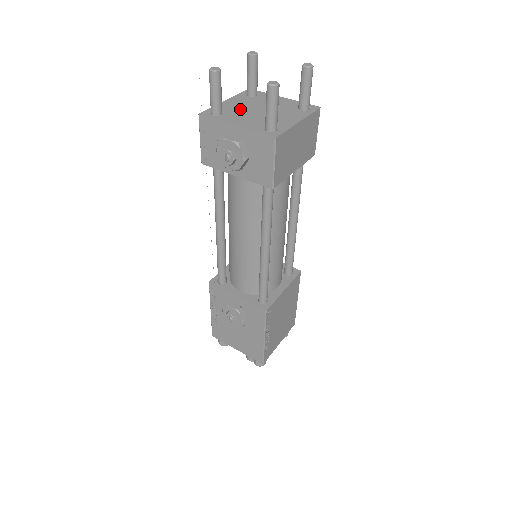
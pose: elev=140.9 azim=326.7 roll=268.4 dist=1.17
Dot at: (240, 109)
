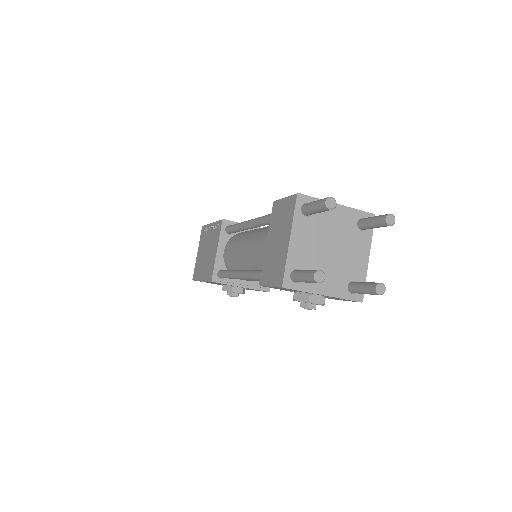
Dot at: (313, 256)
